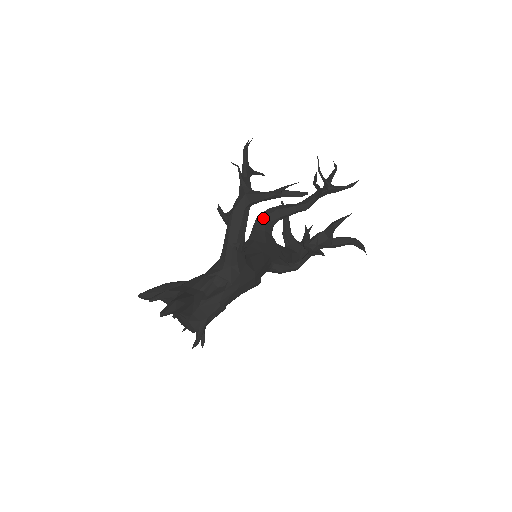
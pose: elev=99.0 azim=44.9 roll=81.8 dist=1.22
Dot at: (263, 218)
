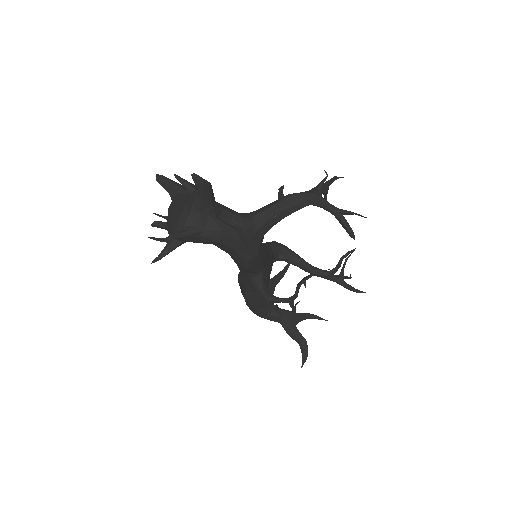
Dot at: (279, 246)
